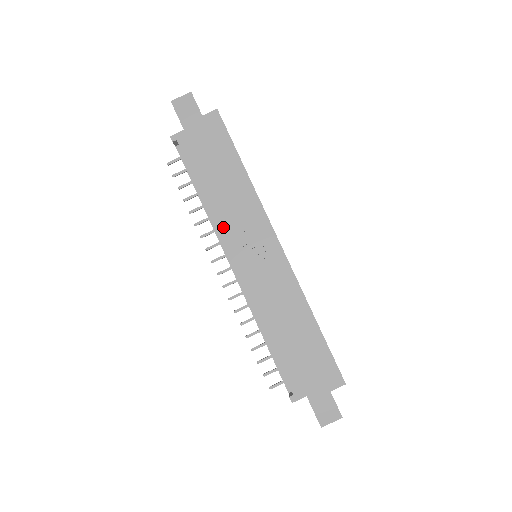
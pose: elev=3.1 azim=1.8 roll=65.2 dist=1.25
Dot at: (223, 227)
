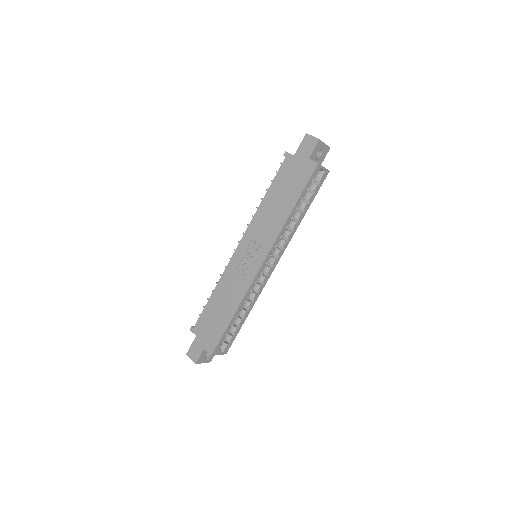
Dot at: (253, 224)
